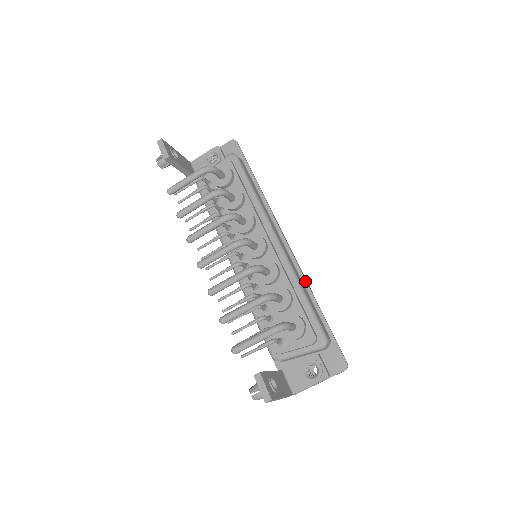
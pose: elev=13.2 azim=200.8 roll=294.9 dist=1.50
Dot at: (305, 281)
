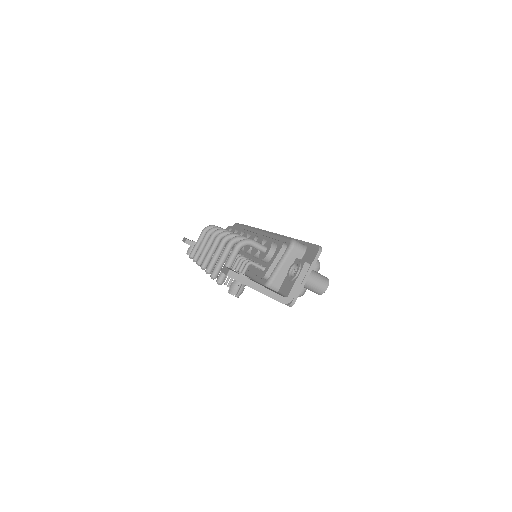
Dot at: occluded
